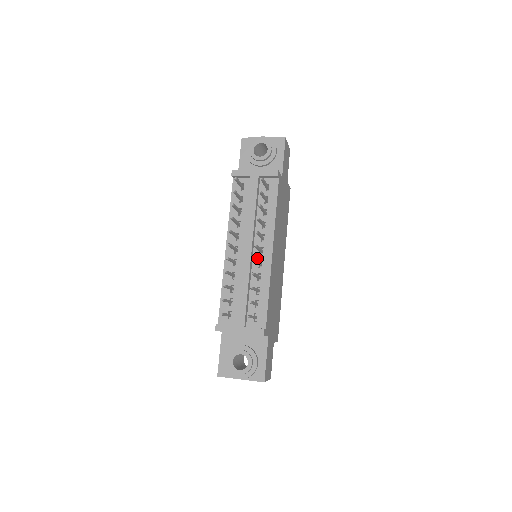
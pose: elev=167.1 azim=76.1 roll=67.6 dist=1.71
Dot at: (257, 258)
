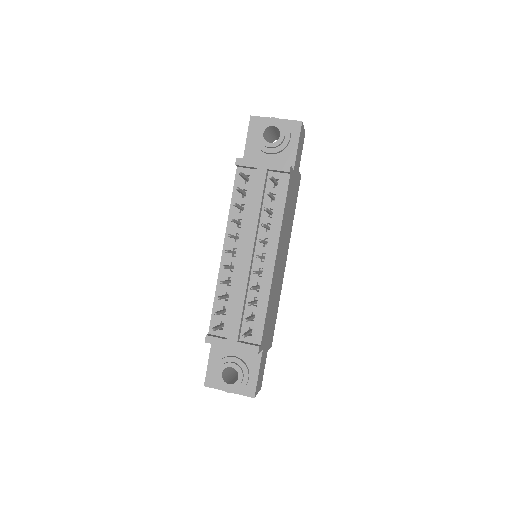
Dot at: (257, 265)
